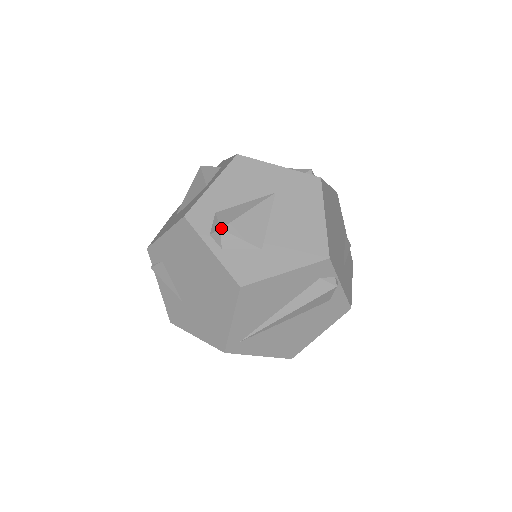
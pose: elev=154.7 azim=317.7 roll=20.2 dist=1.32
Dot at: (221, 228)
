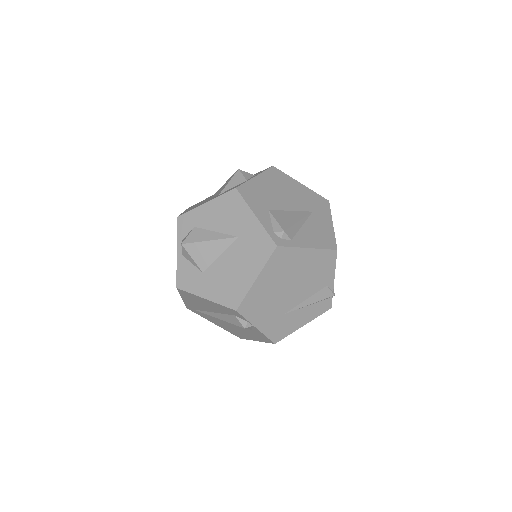
Dot at: (182, 244)
